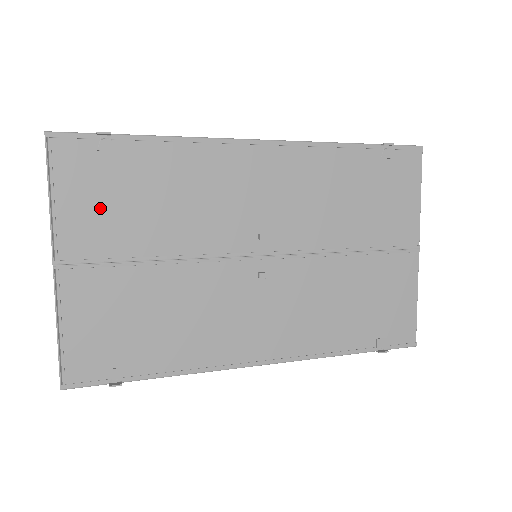
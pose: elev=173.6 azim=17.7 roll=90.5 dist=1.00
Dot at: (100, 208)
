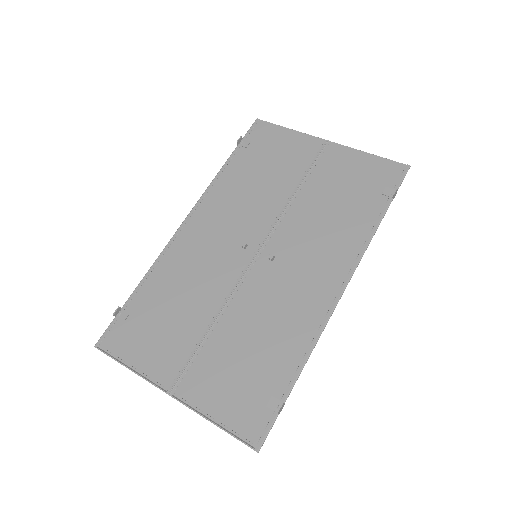
Dot at: (156, 341)
